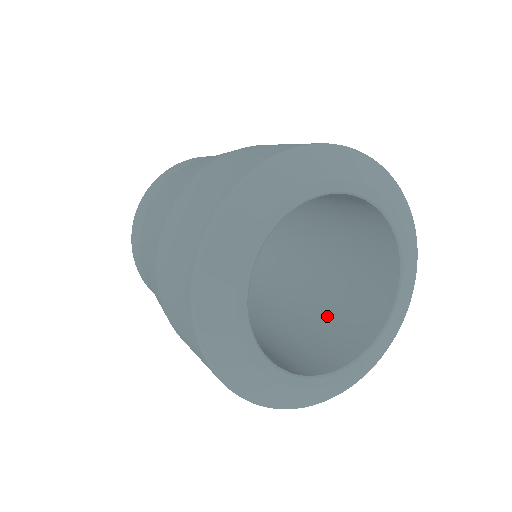
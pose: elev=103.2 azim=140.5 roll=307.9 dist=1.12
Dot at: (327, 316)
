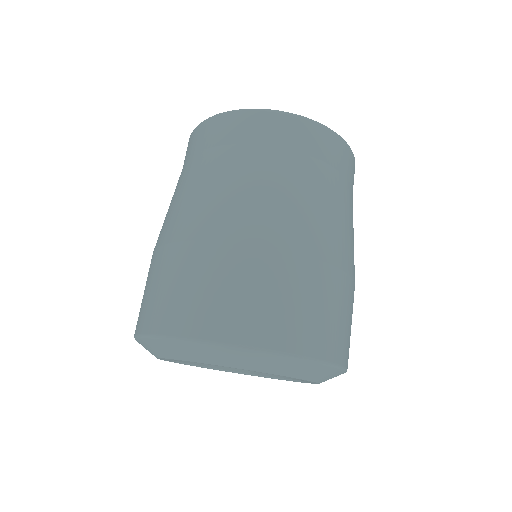
Dot at: occluded
